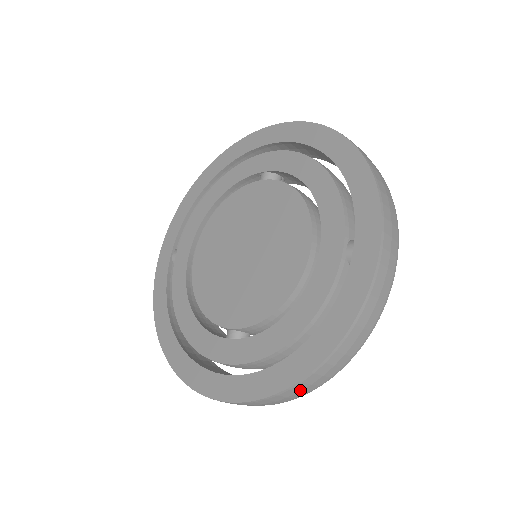
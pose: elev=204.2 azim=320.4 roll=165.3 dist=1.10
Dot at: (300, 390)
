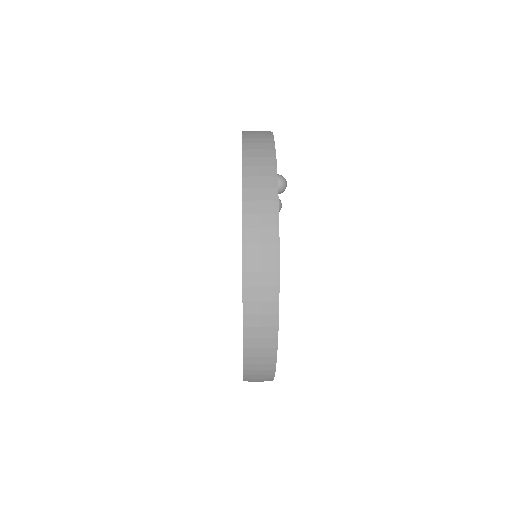
Dot at: (259, 325)
